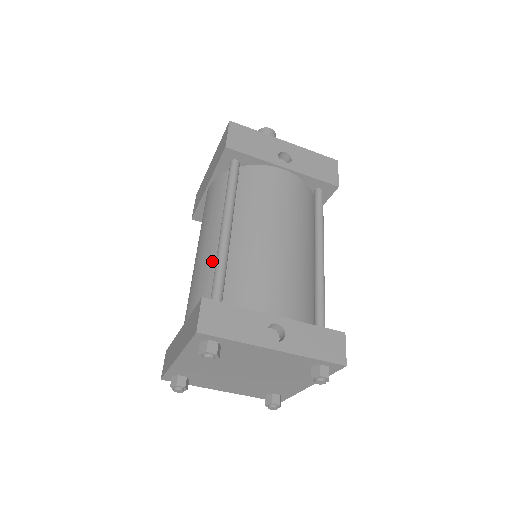
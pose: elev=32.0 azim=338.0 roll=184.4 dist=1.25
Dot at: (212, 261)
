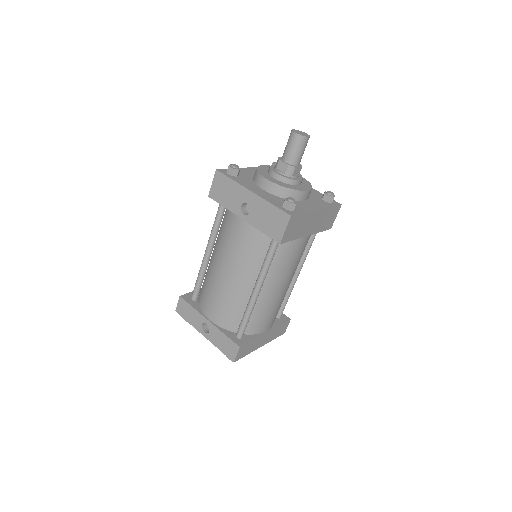
Dot at: occluded
